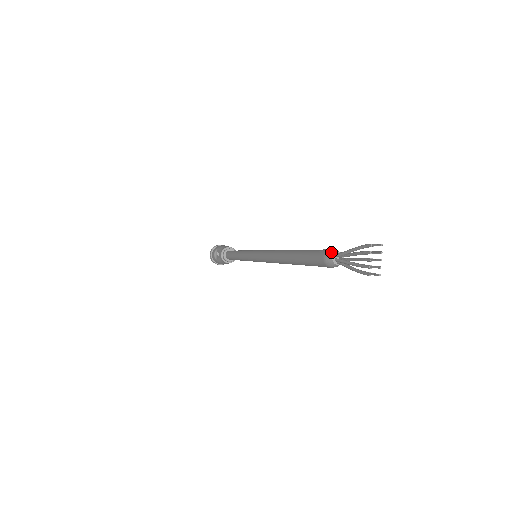
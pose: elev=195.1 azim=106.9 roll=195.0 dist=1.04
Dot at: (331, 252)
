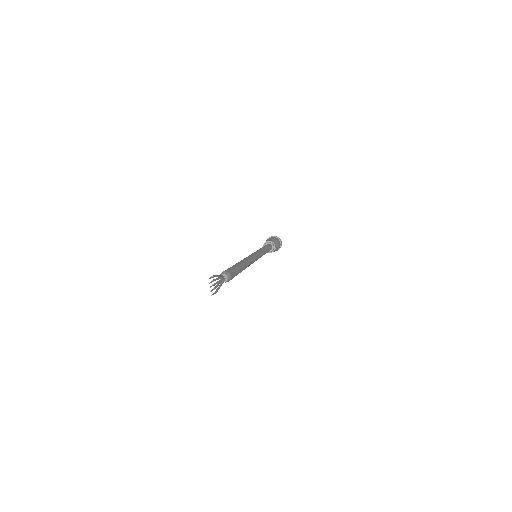
Dot at: (220, 274)
